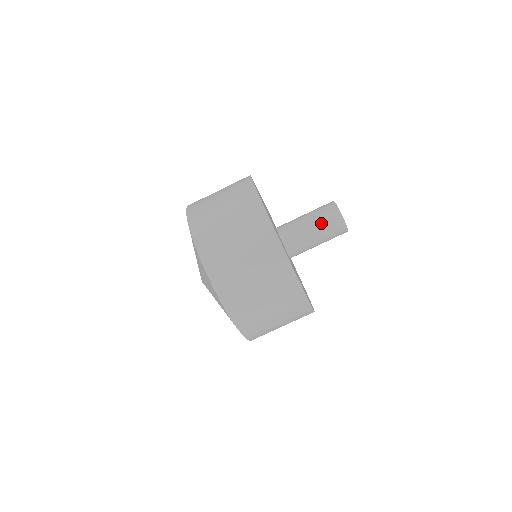
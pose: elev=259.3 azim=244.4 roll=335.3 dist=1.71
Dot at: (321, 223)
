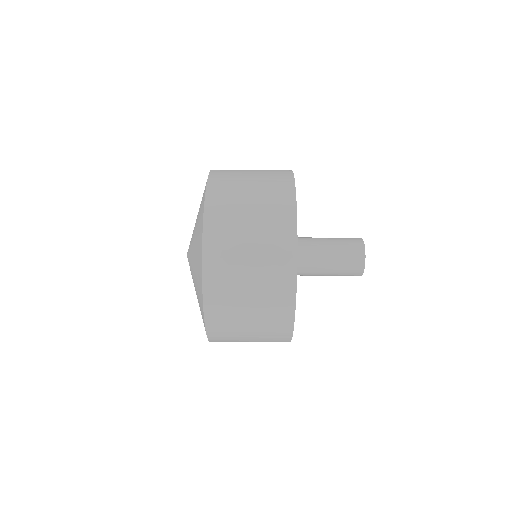
Dot at: (339, 241)
